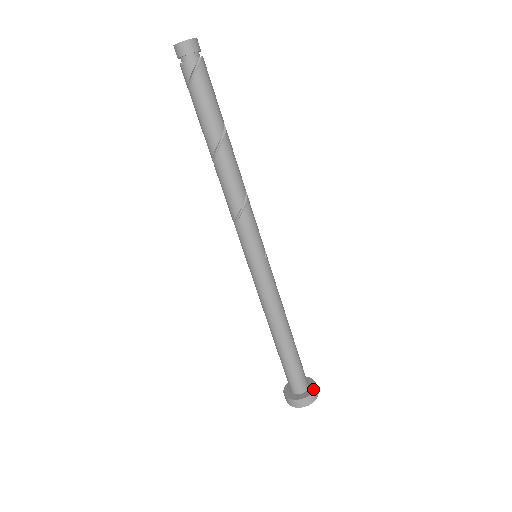
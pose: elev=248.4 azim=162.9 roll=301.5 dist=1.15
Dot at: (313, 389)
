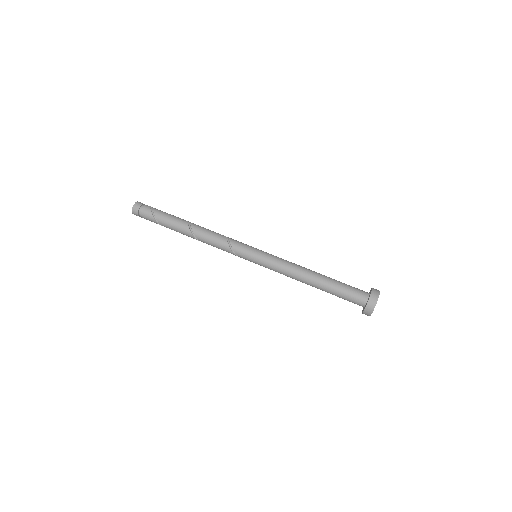
Dot at: (370, 290)
